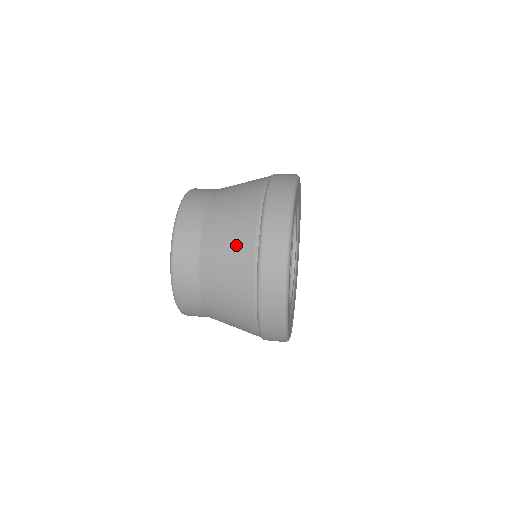
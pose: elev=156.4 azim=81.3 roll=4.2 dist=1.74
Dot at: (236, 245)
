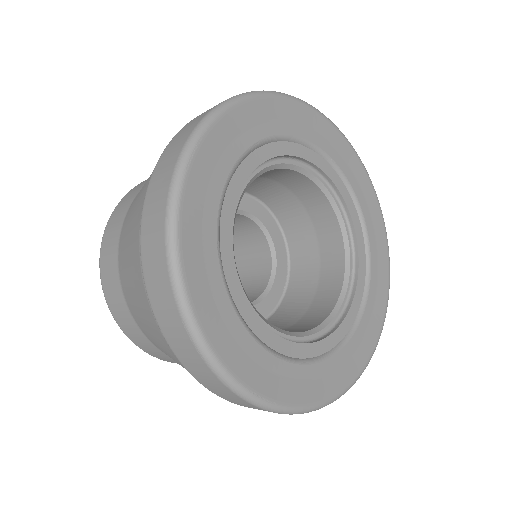
Dot at: occluded
